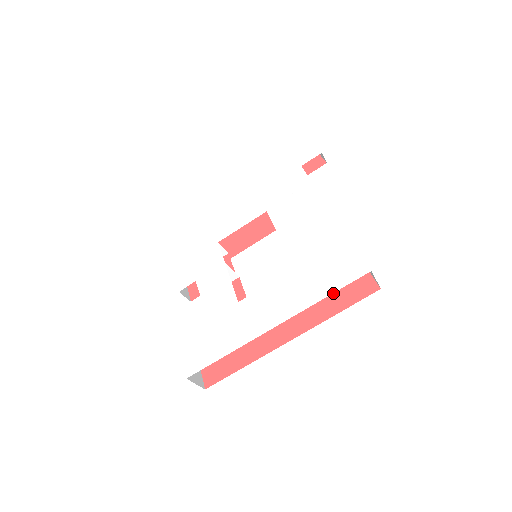
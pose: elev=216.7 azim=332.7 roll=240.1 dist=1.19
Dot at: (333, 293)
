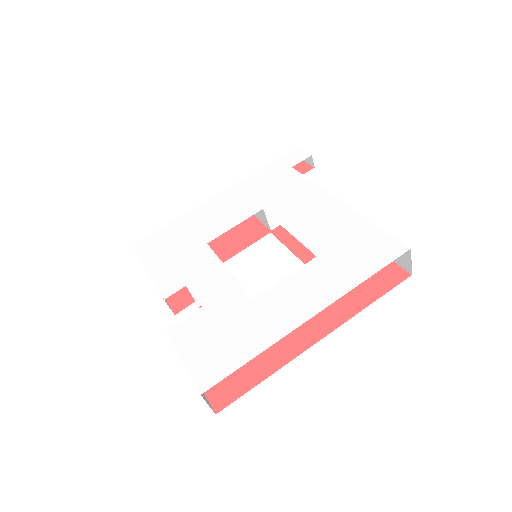
Dot at: occluded
